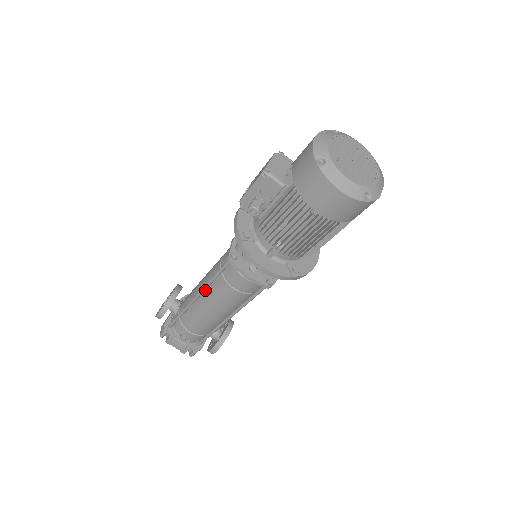
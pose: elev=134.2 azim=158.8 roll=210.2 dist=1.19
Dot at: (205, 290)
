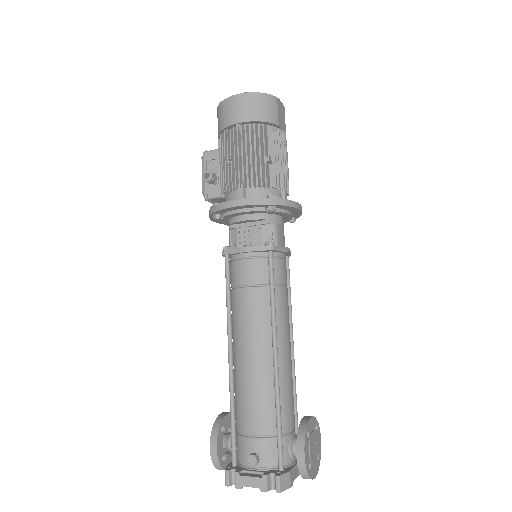
Dot at: (233, 336)
